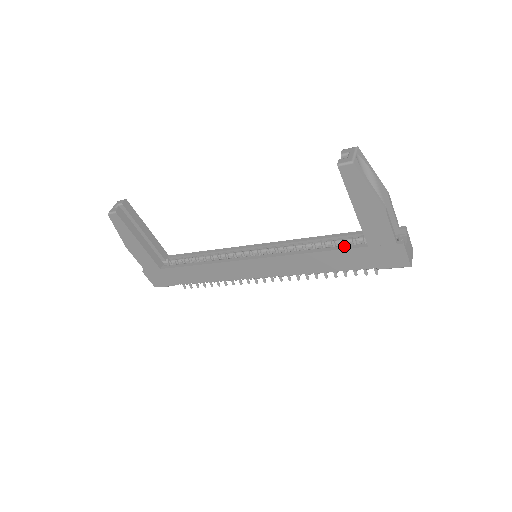
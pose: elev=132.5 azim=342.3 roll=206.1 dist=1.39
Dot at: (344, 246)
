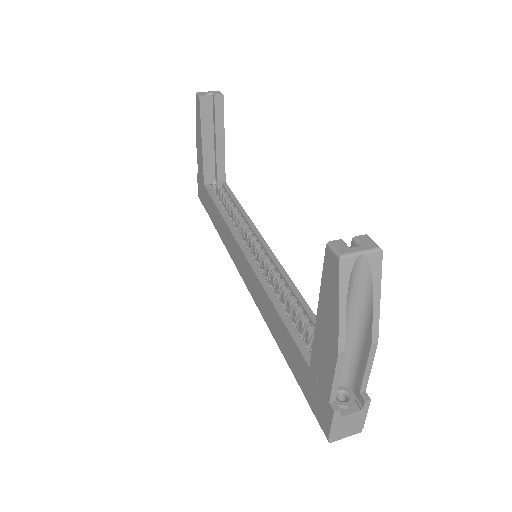
Dot at: (299, 338)
